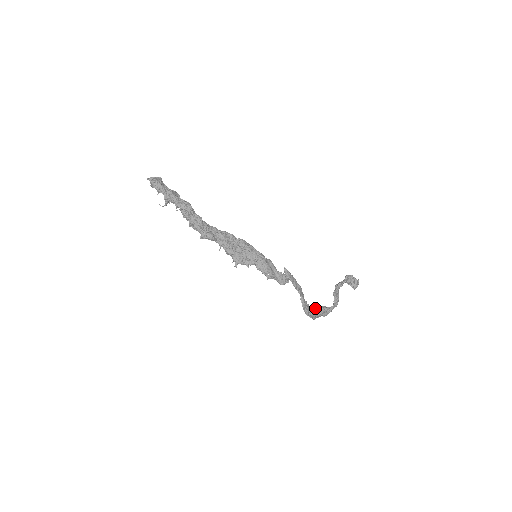
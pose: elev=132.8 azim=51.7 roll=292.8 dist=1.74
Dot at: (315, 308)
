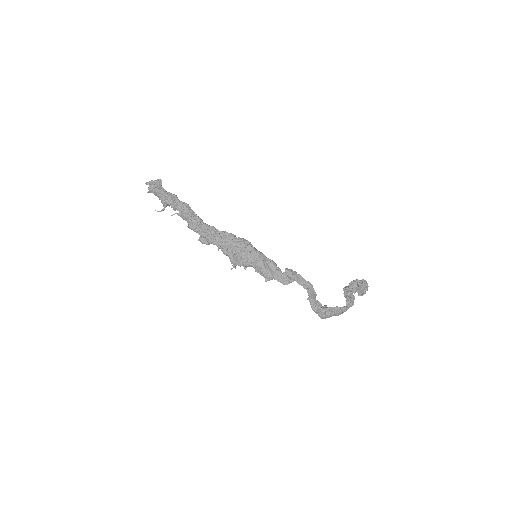
Dot at: (321, 310)
